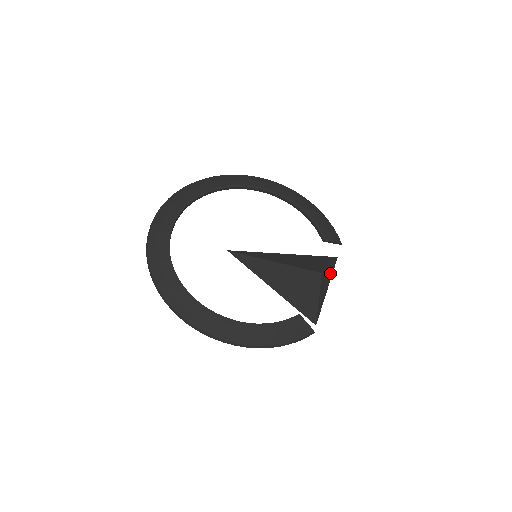
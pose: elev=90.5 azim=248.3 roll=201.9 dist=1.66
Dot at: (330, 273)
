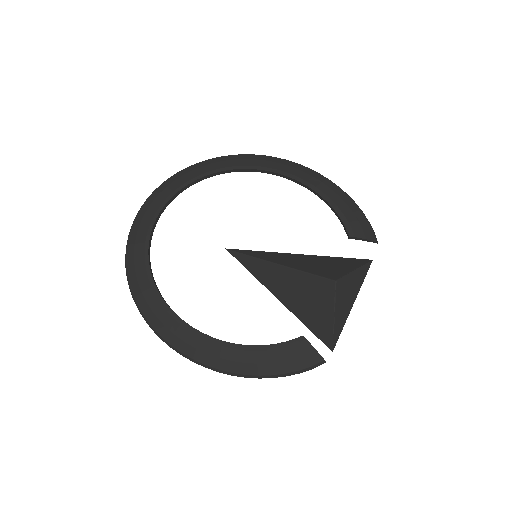
Dot at: (357, 281)
